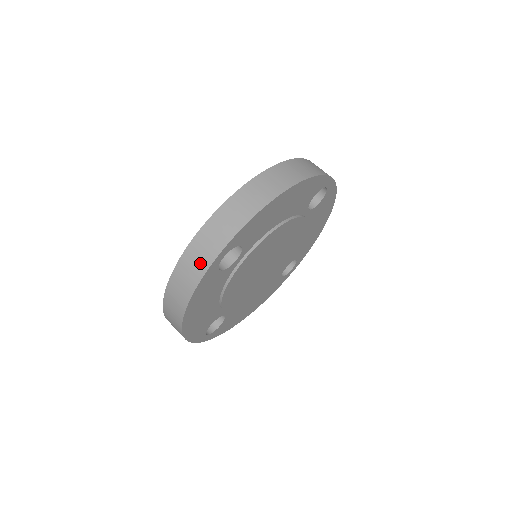
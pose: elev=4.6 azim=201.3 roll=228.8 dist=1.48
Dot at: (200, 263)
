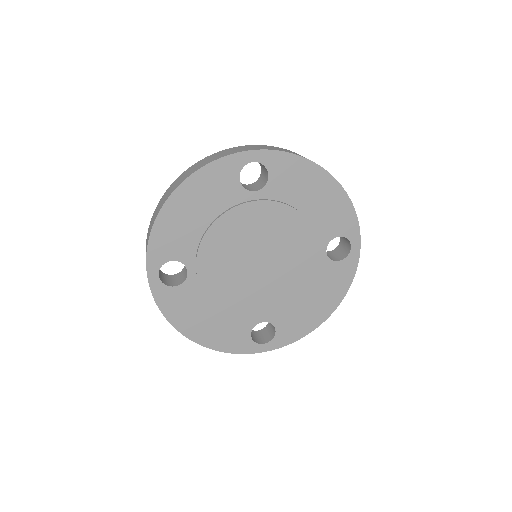
Dot at: occluded
